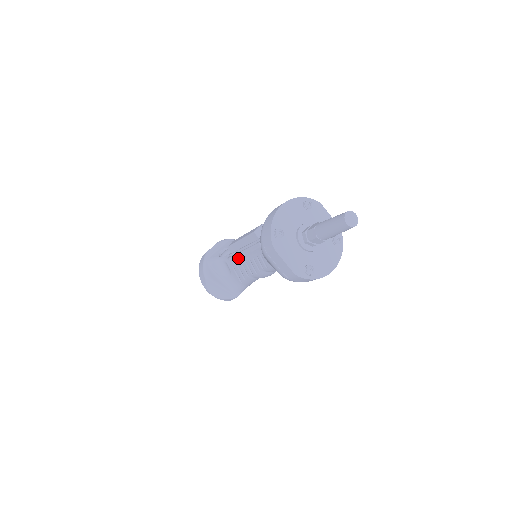
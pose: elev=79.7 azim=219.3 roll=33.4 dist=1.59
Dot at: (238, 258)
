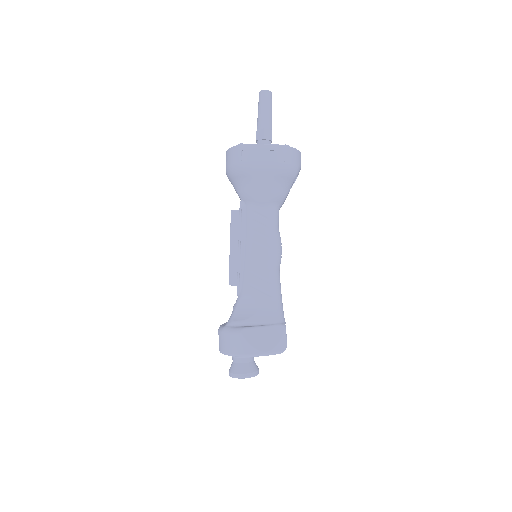
Dot at: (244, 265)
